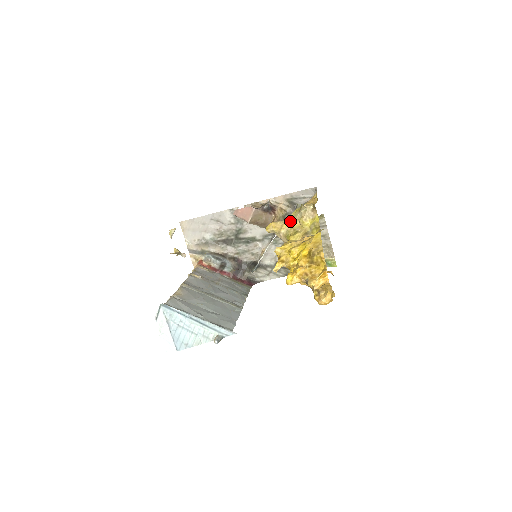
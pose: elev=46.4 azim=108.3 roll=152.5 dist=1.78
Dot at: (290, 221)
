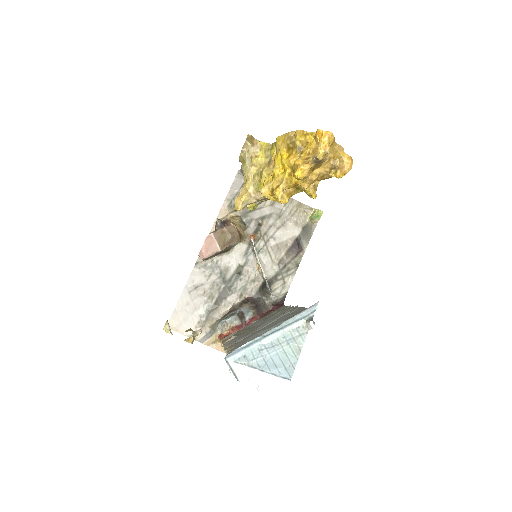
Dot at: (247, 179)
